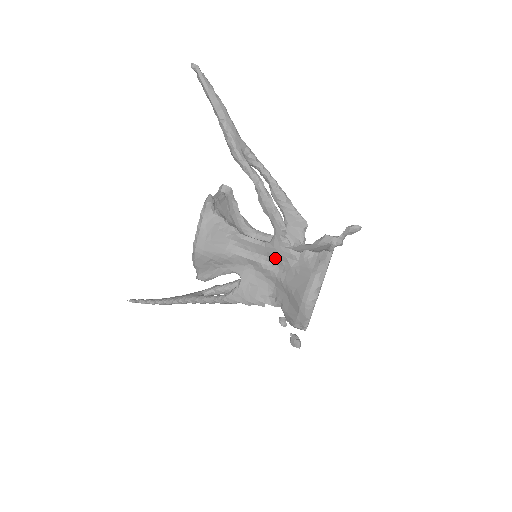
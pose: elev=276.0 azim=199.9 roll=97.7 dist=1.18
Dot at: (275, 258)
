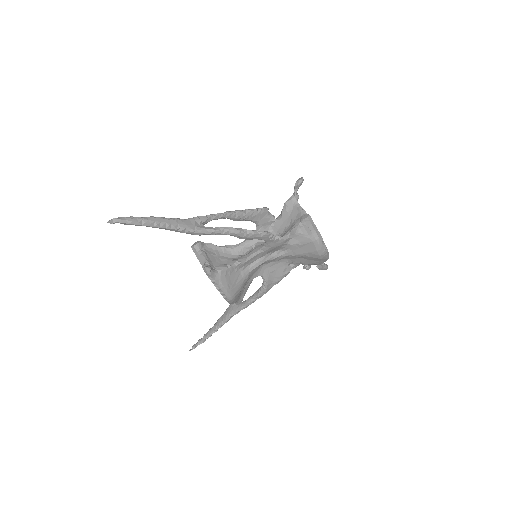
Dot at: (275, 249)
